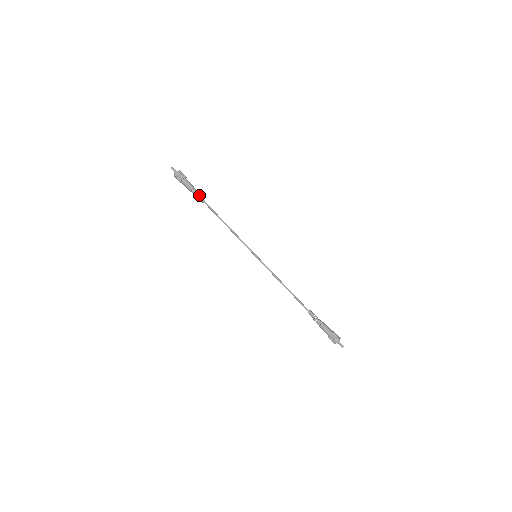
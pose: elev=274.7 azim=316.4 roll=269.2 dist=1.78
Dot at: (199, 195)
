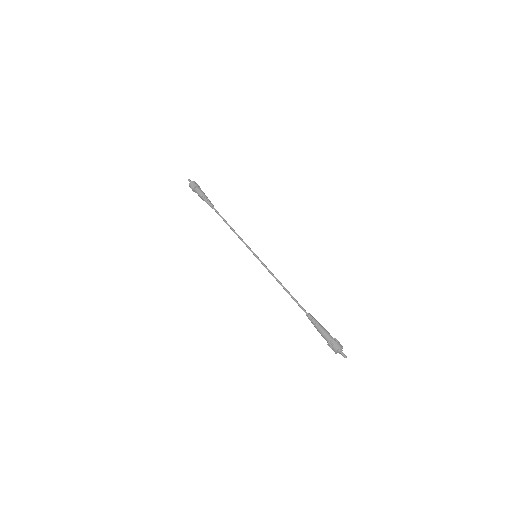
Dot at: (210, 201)
